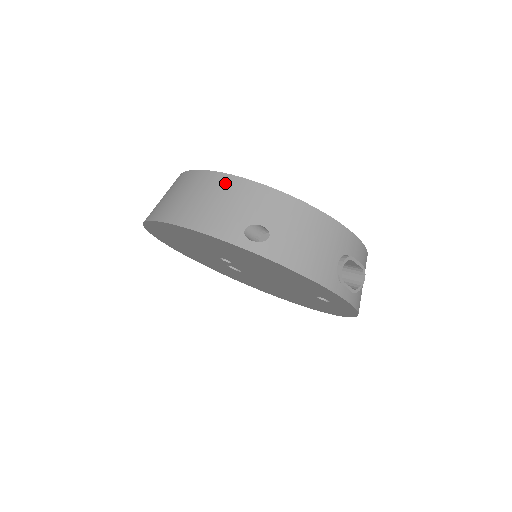
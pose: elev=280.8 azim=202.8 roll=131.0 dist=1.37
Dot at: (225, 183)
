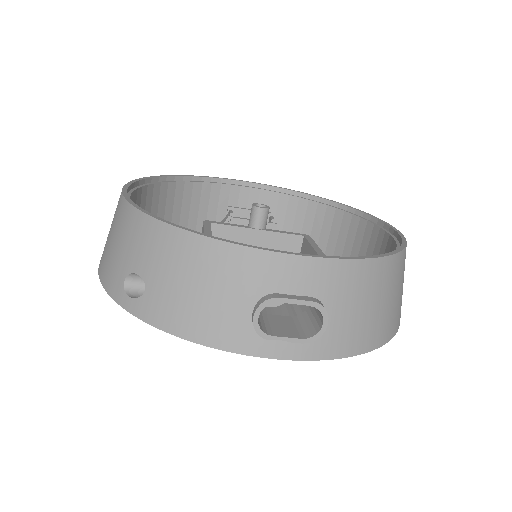
Dot at: (120, 211)
